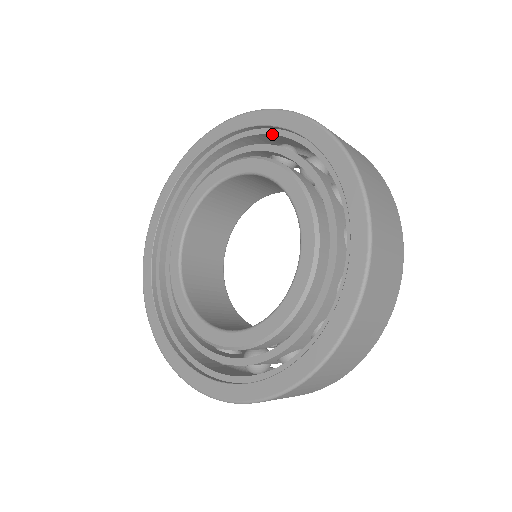
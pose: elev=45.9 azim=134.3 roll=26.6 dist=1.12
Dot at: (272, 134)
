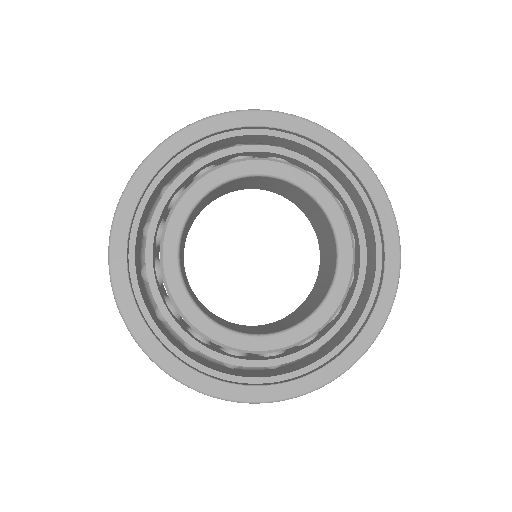
Dot at: (359, 193)
